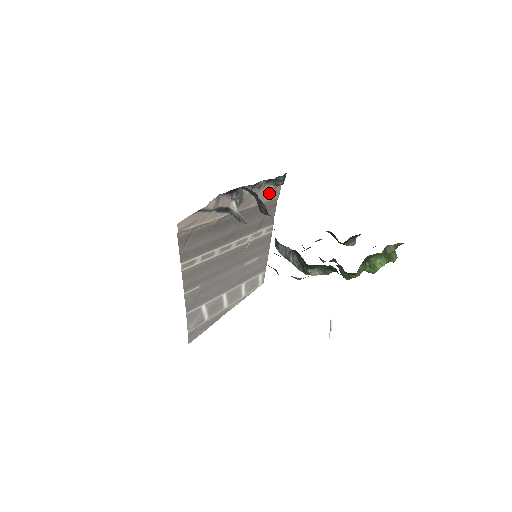
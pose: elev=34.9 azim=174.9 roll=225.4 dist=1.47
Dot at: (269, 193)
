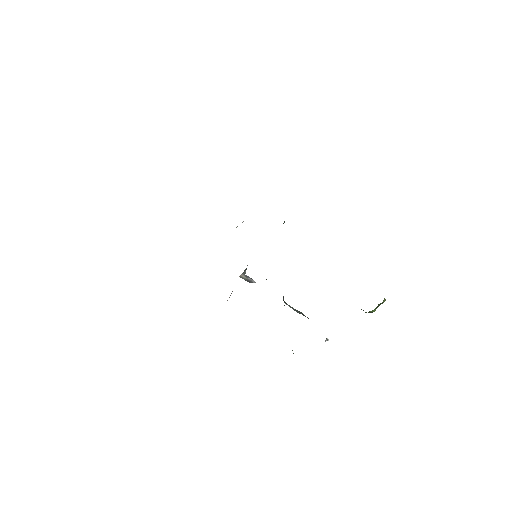
Dot at: occluded
